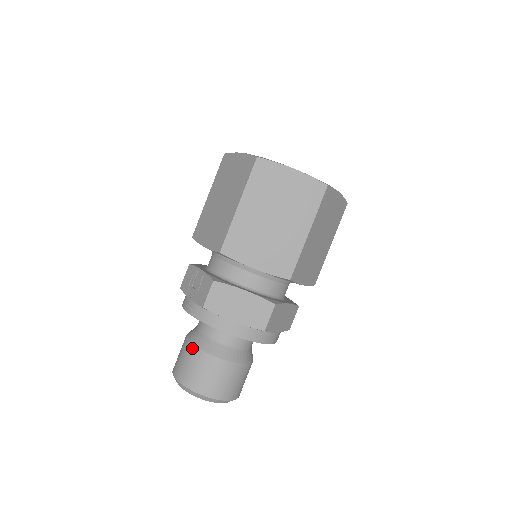
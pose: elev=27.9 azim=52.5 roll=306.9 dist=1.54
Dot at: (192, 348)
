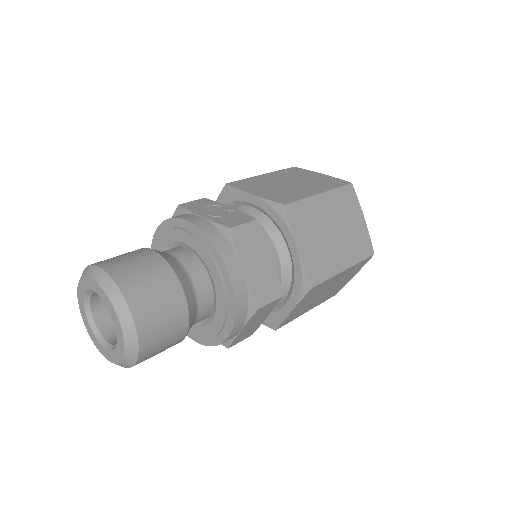
Dot at: (159, 258)
